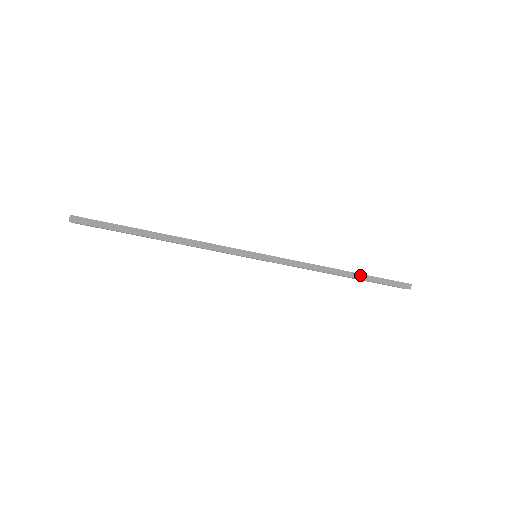
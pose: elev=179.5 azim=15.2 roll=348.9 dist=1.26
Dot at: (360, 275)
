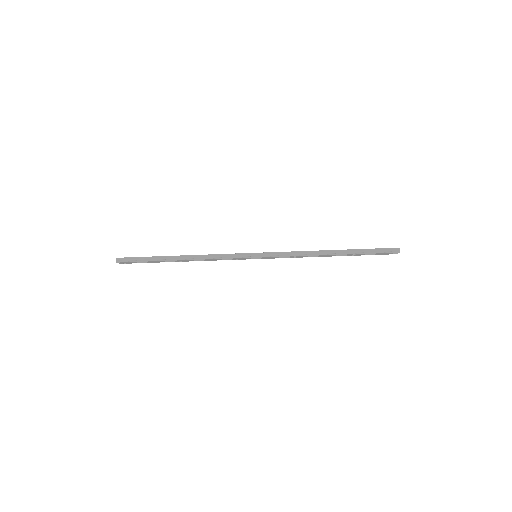
Dot at: (348, 251)
